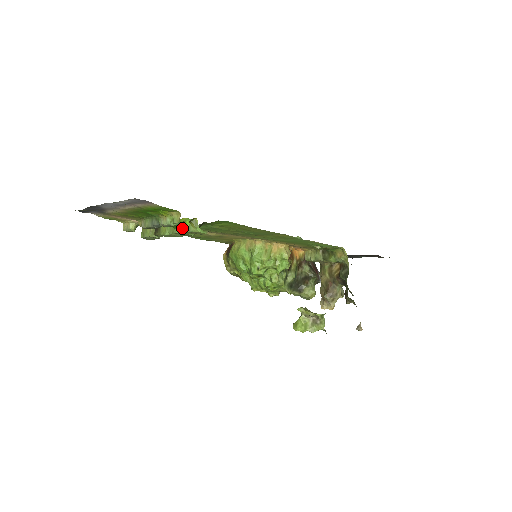
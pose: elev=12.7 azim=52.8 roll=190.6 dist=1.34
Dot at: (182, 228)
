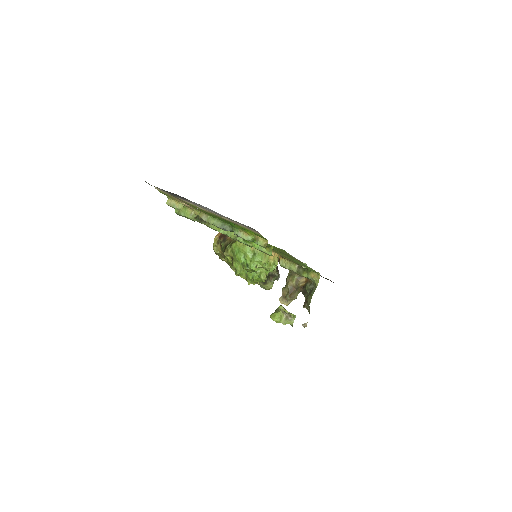
Dot at: (252, 243)
